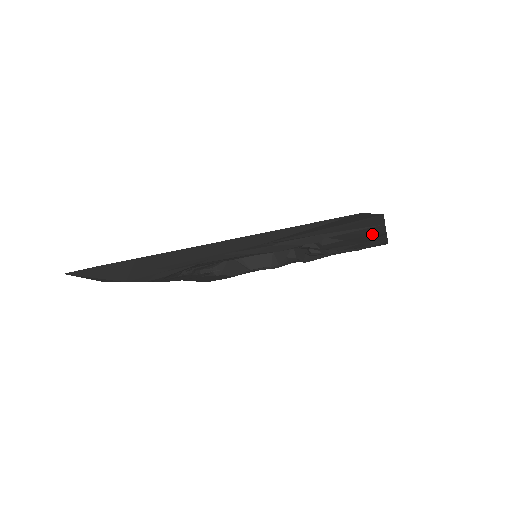
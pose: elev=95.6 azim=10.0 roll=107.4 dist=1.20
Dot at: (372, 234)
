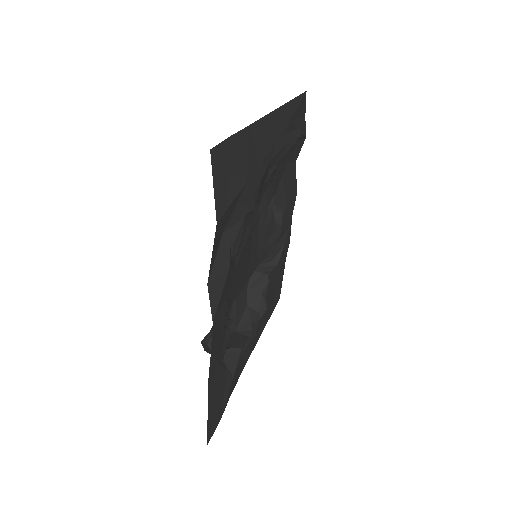
Dot at: (294, 195)
